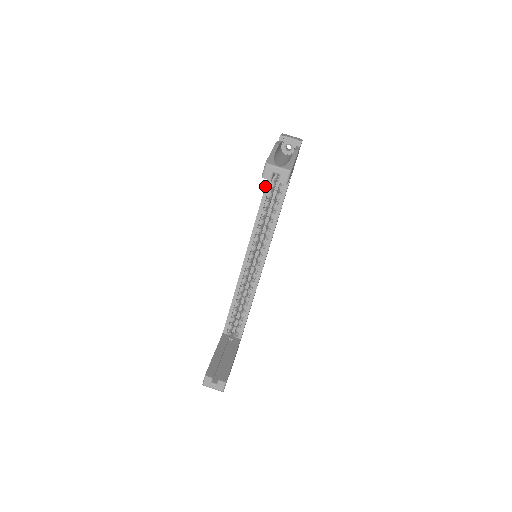
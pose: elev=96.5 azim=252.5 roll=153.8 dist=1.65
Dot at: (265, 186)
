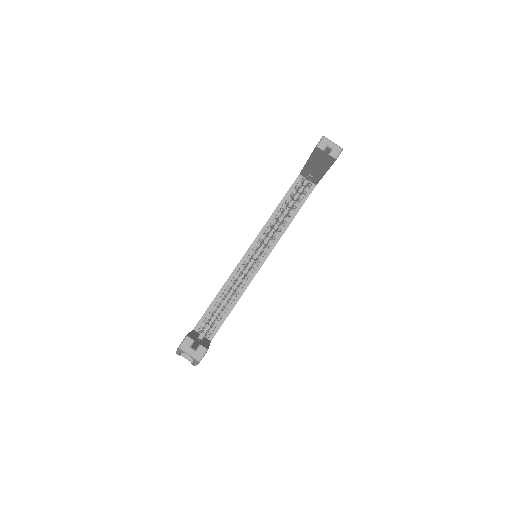
Dot at: (288, 190)
